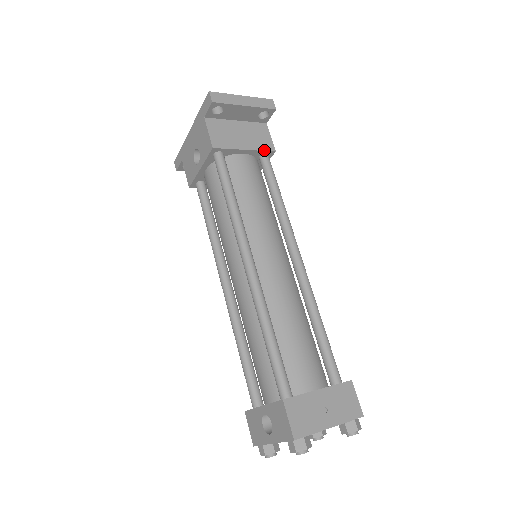
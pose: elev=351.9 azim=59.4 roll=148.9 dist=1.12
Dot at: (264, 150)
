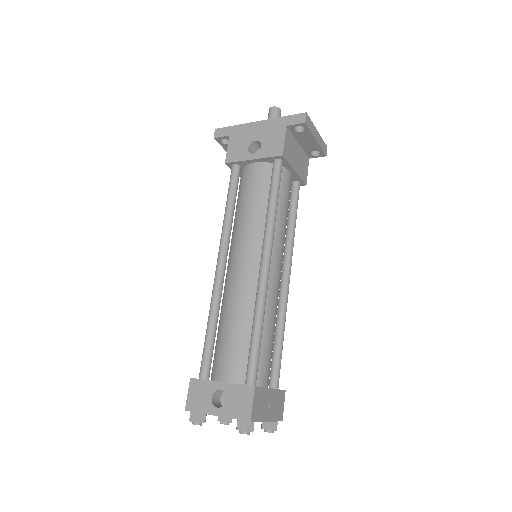
Dot at: (302, 179)
